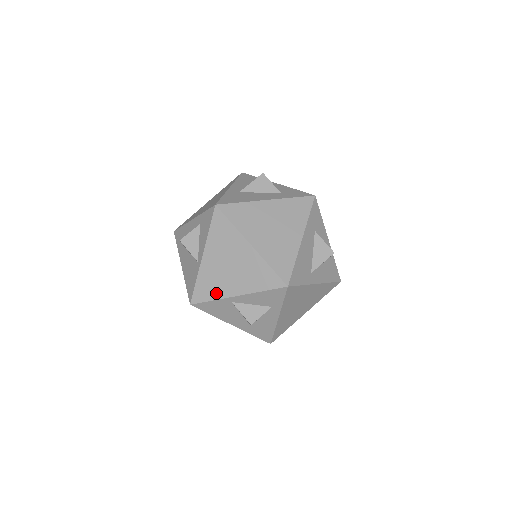
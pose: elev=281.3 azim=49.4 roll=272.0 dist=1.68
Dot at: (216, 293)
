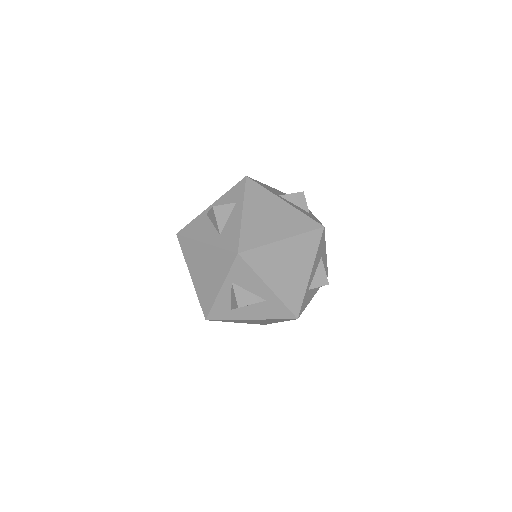
Dot at: occluded
